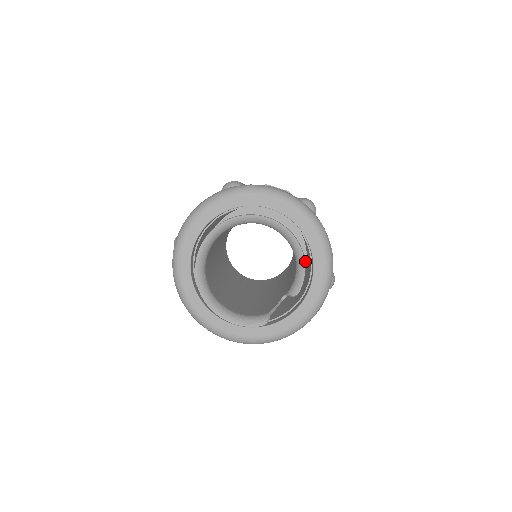
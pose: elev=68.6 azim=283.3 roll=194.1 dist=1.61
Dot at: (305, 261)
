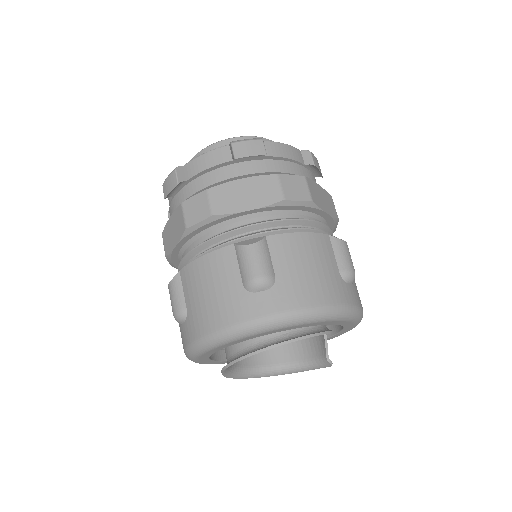
Dot at: occluded
